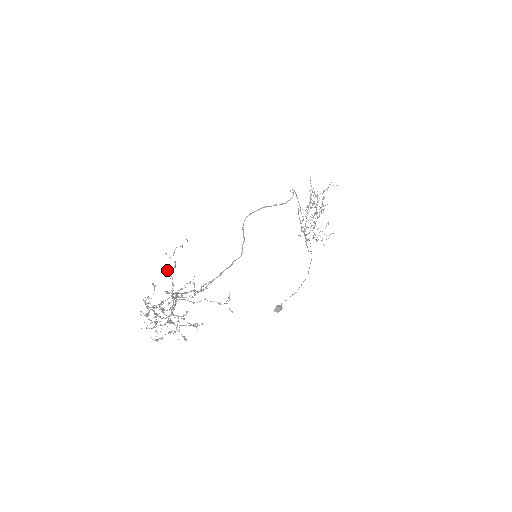
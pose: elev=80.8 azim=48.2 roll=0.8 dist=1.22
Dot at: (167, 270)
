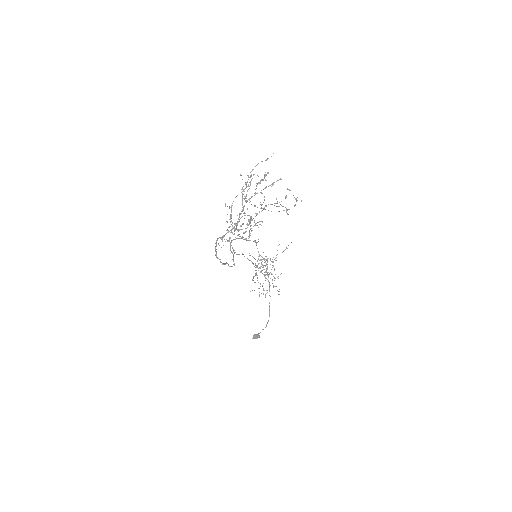
Dot at: (225, 205)
